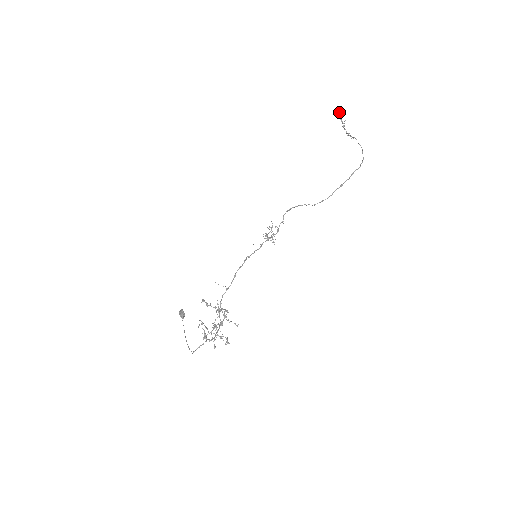
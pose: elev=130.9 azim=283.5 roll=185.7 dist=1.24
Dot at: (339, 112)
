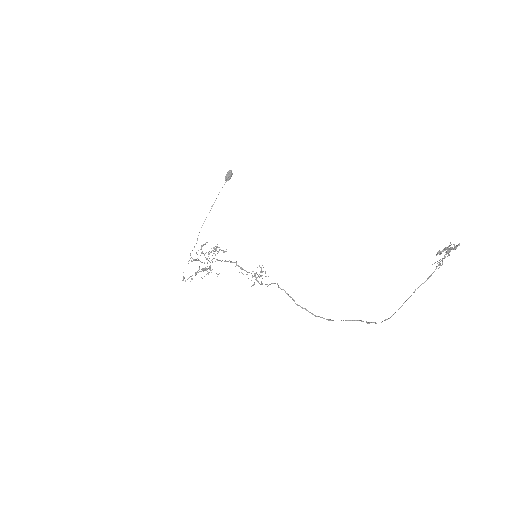
Dot at: (451, 249)
